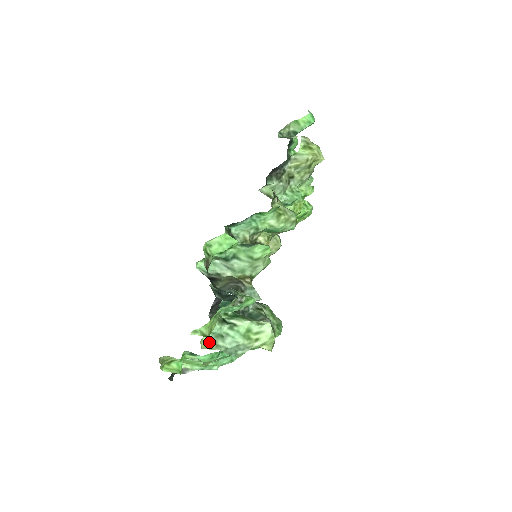
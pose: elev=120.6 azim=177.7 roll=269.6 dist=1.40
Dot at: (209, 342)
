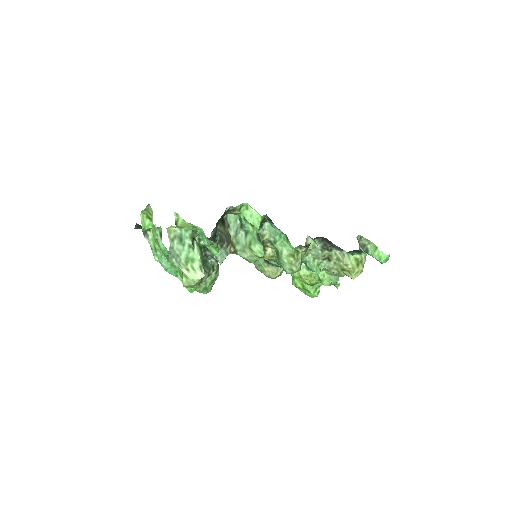
Dot at: (173, 233)
